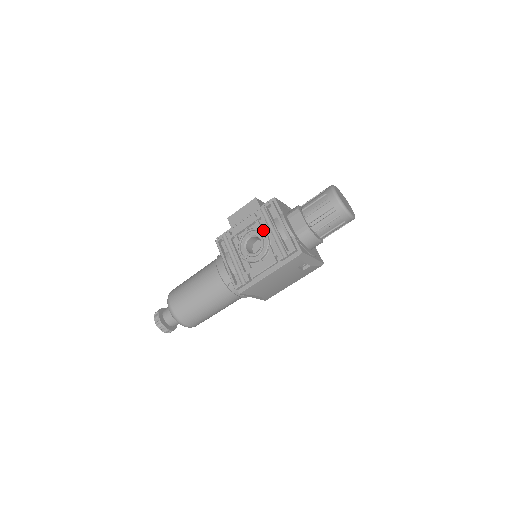
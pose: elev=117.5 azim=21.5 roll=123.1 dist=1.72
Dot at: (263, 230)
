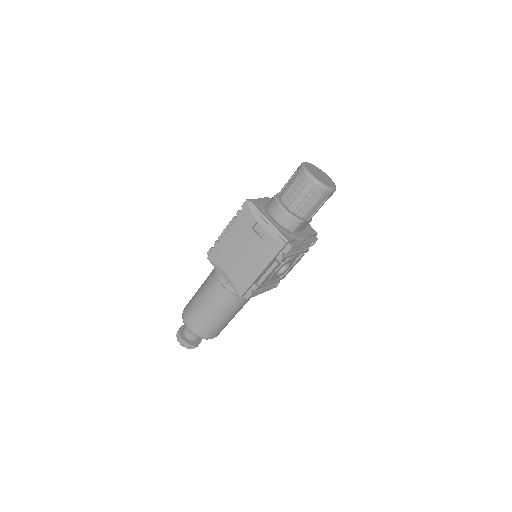
Dot at: occluded
